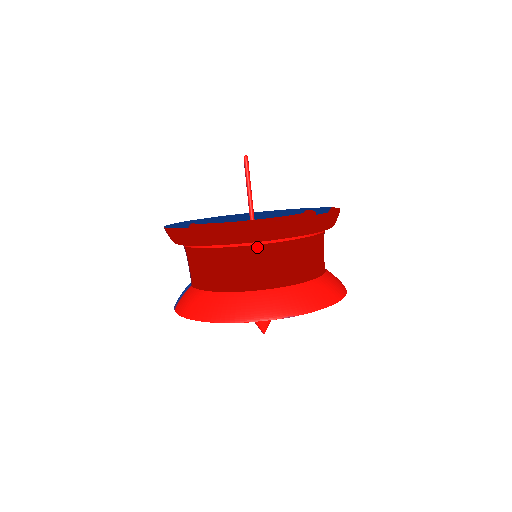
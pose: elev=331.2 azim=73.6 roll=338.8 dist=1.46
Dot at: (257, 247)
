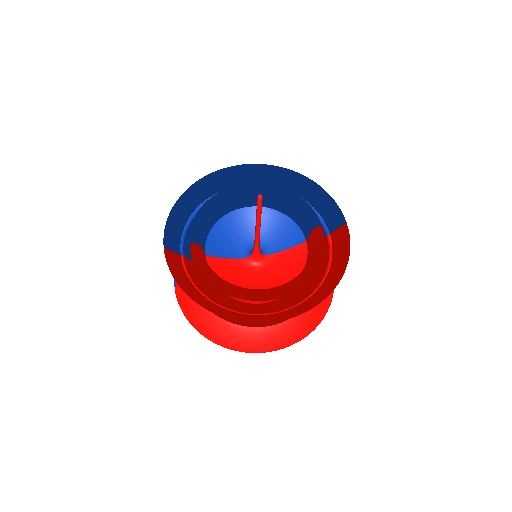
Dot at: (253, 314)
